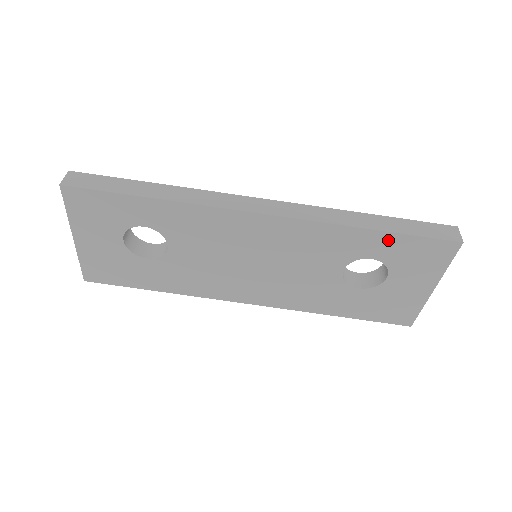
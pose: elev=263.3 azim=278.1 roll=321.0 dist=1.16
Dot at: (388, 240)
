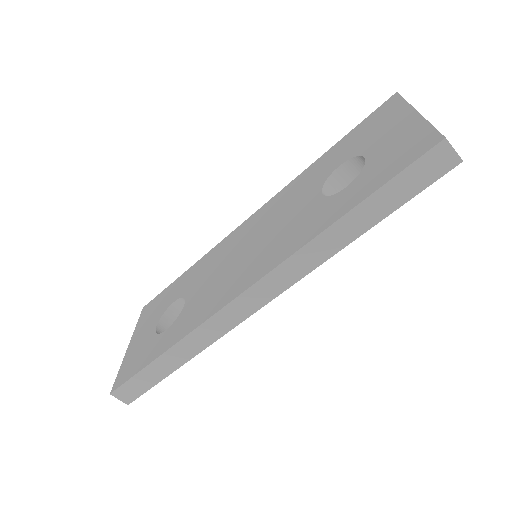
Dot at: occluded
